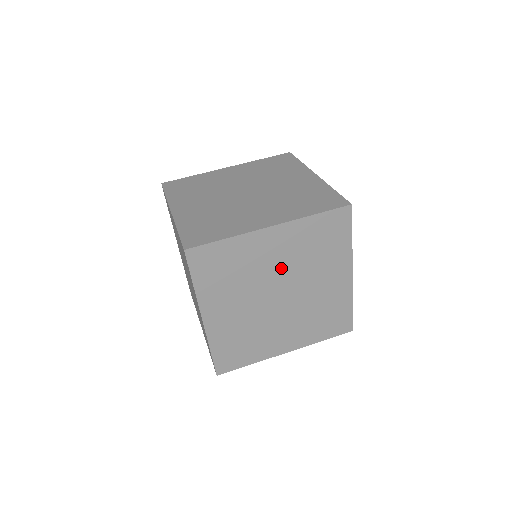
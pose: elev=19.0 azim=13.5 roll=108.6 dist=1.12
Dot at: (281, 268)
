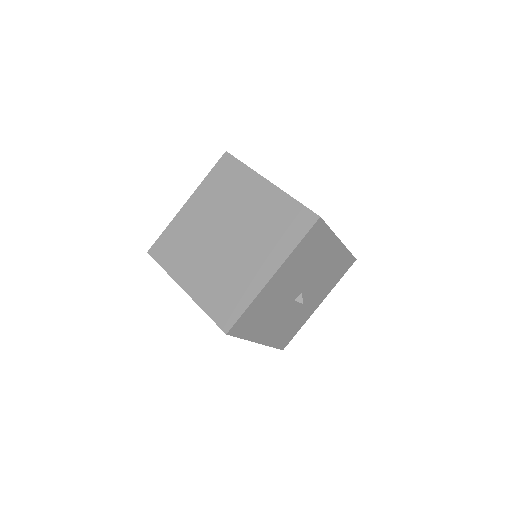
Dot at: occluded
